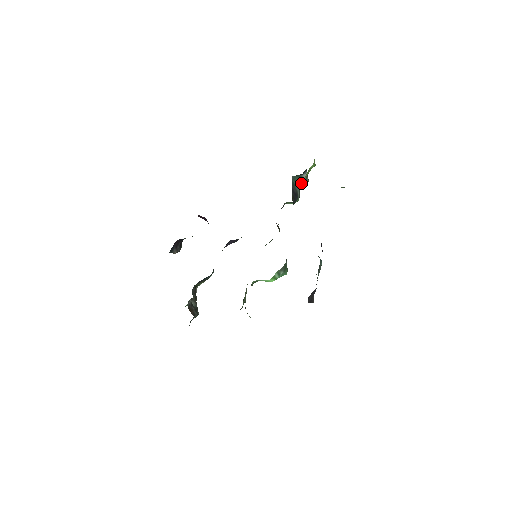
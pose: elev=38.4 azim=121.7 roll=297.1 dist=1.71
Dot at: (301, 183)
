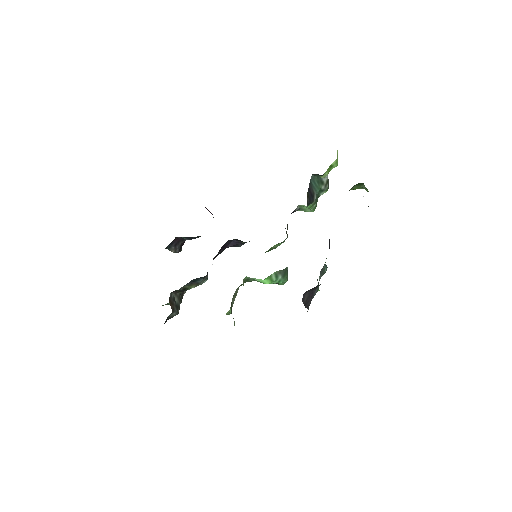
Dot at: (320, 187)
